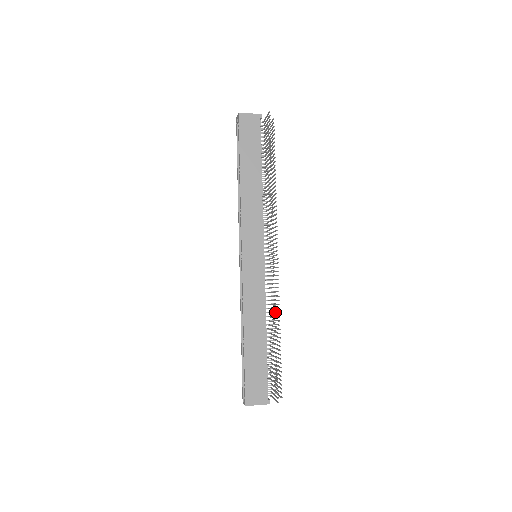
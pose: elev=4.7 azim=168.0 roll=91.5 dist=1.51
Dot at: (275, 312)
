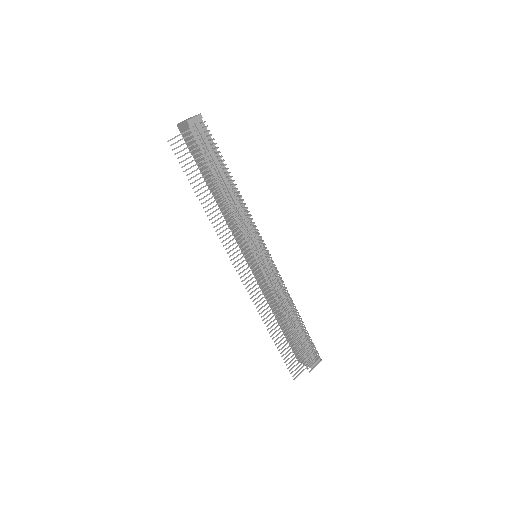
Dot at: (288, 304)
